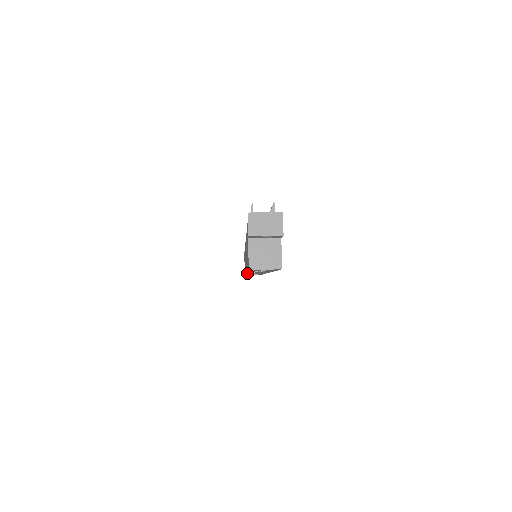
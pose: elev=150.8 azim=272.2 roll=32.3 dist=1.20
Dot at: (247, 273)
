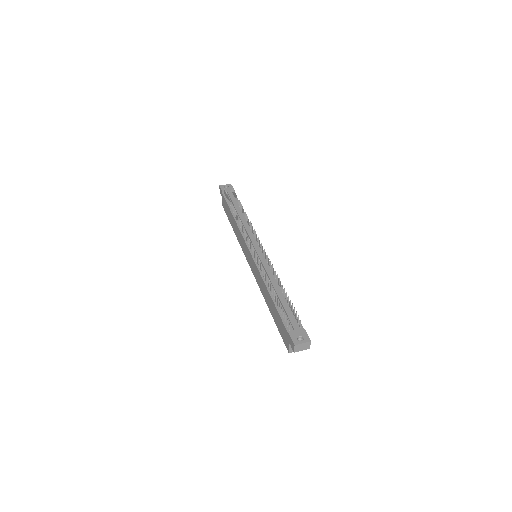
Dot at: (254, 276)
